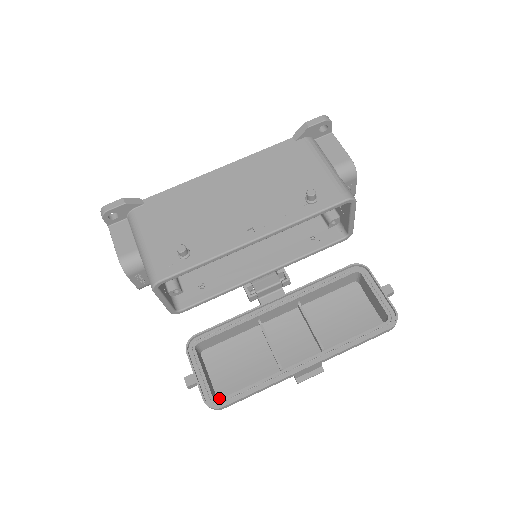
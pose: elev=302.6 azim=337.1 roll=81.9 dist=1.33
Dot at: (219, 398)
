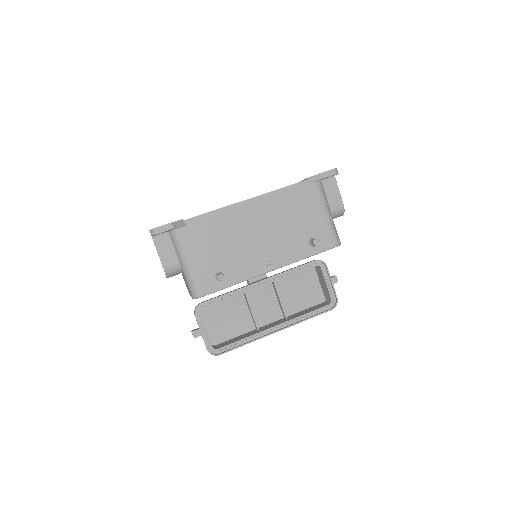
Dot at: (212, 341)
